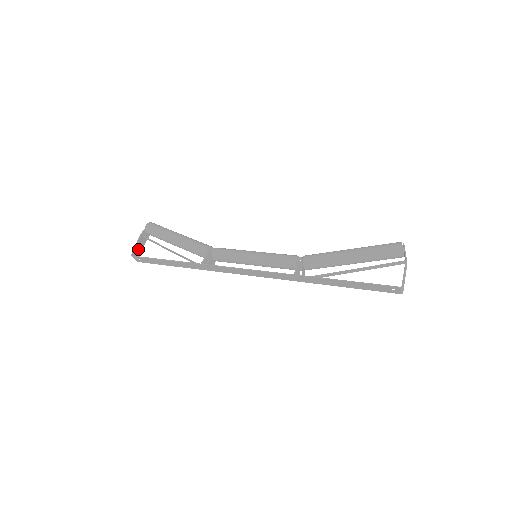
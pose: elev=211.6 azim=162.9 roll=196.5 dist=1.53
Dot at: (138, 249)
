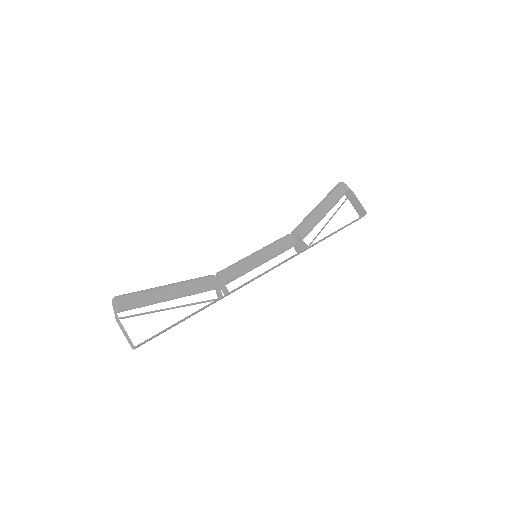
Dot at: (126, 336)
